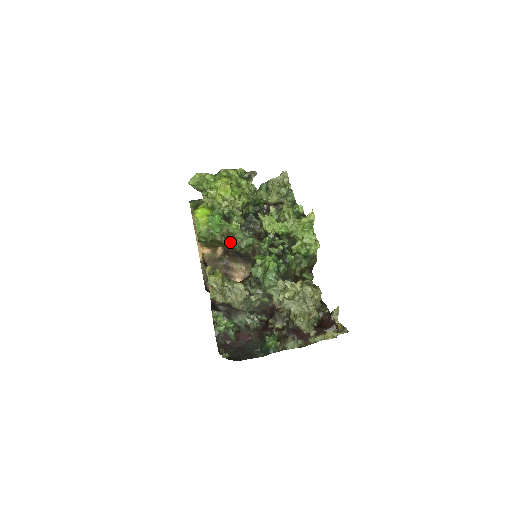
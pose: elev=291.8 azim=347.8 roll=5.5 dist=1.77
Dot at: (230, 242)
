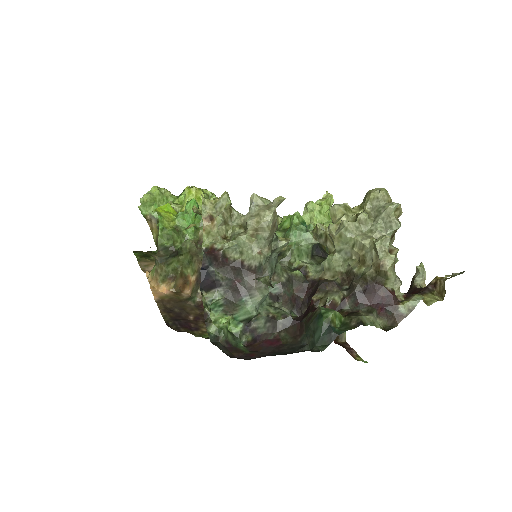
Dot at: occluded
